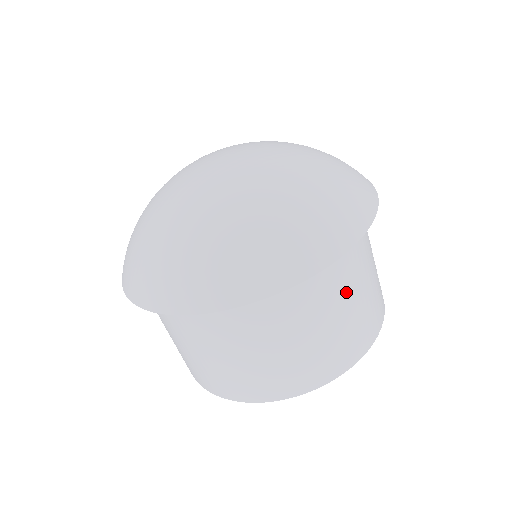
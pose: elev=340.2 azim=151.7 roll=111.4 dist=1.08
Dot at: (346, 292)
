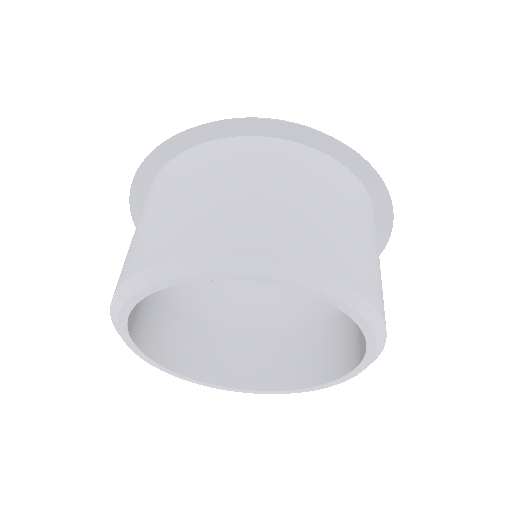
Dot at: occluded
